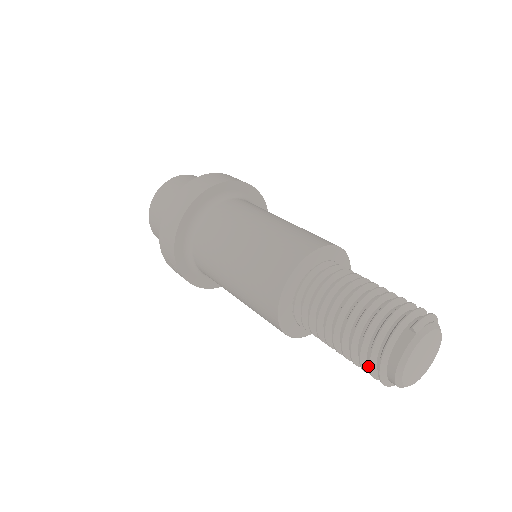
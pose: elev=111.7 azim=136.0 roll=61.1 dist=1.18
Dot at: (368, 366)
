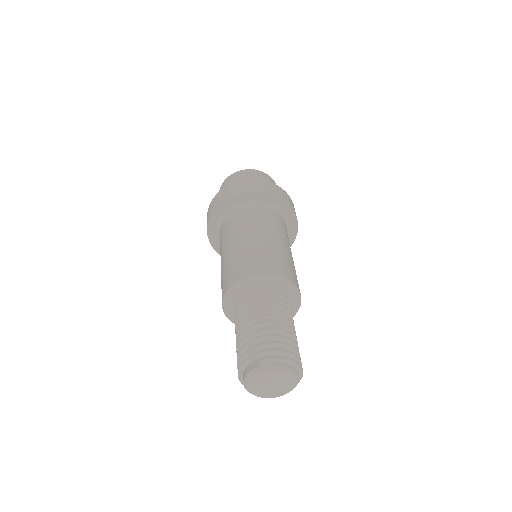
Dot at: occluded
